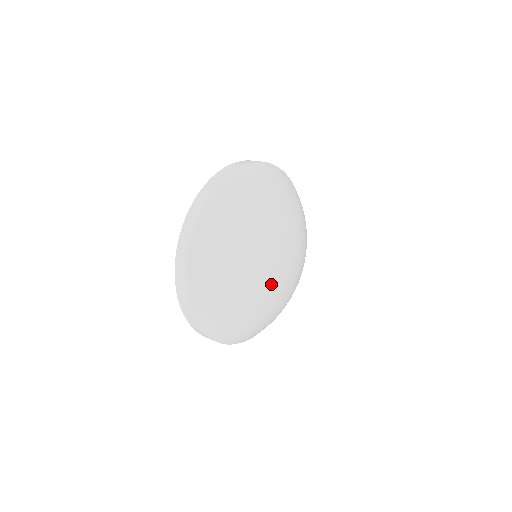
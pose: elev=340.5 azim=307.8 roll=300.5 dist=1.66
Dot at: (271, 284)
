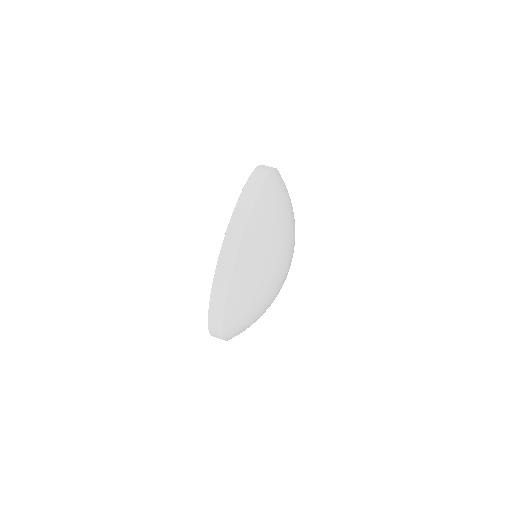
Dot at: (280, 286)
